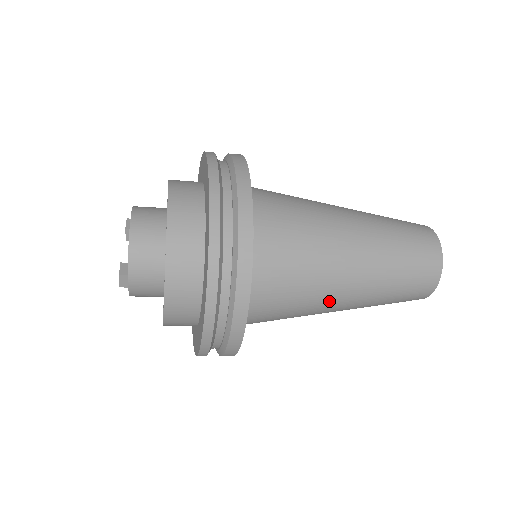
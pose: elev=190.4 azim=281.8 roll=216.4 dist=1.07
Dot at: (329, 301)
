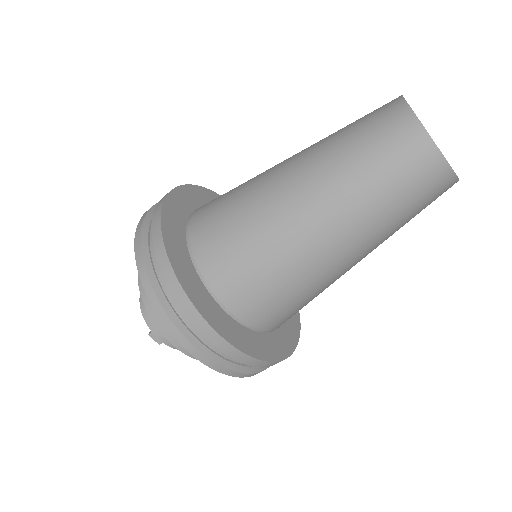
Dot at: (306, 251)
